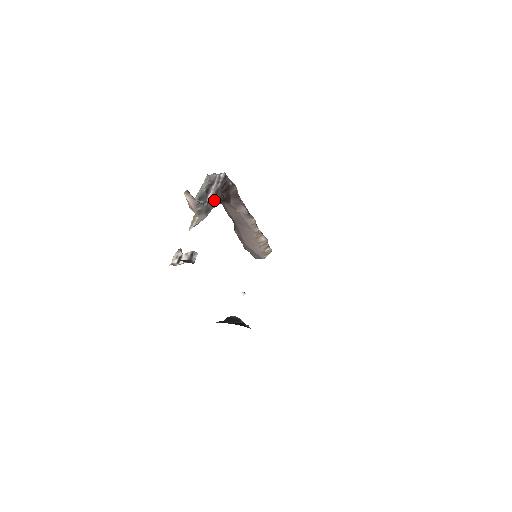
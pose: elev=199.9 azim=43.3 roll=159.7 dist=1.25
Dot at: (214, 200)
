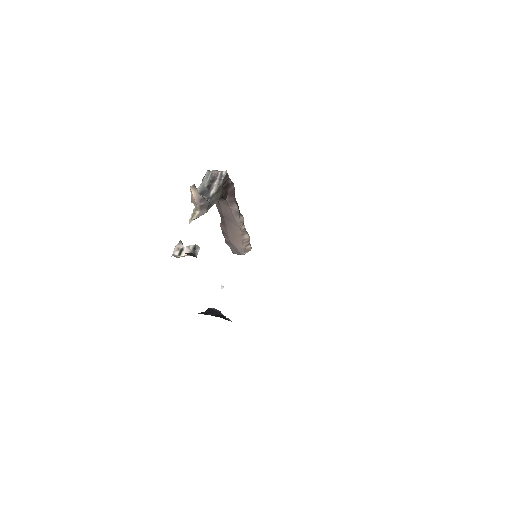
Dot at: (216, 197)
